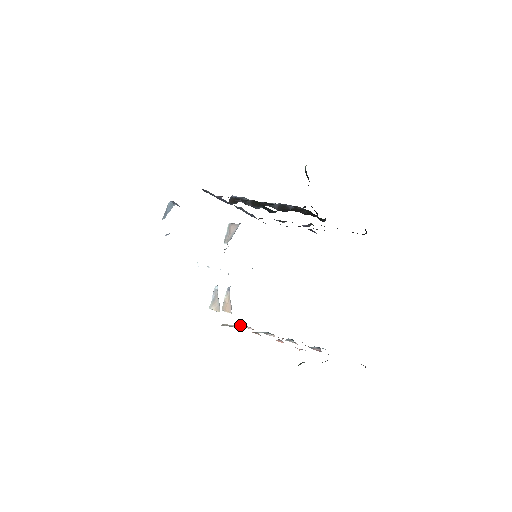
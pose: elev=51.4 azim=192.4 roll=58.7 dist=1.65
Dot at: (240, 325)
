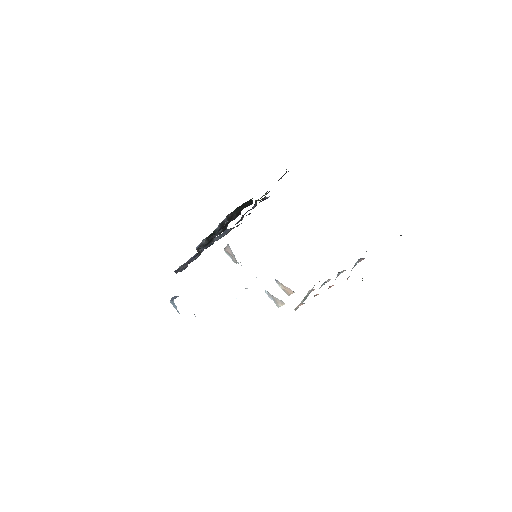
Dot at: (308, 293)
